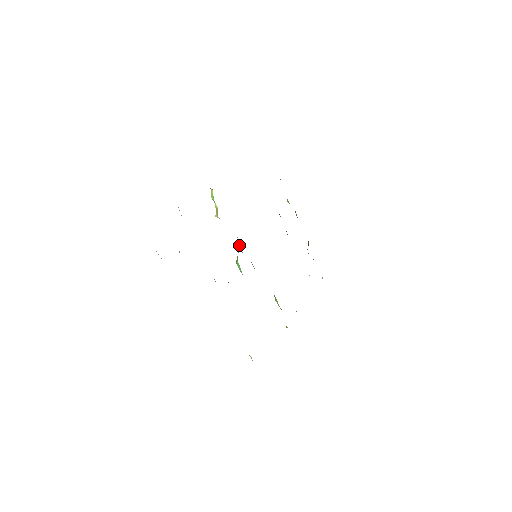
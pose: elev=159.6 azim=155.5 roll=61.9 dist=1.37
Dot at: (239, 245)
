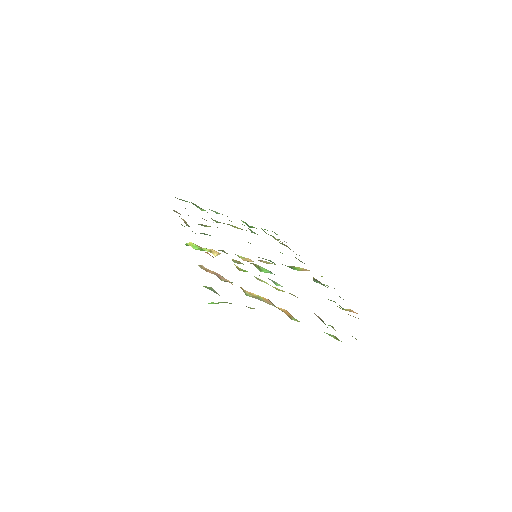
Dot at: (244, 260)
